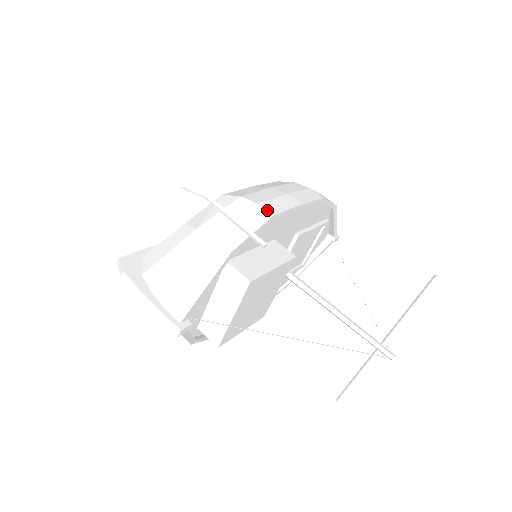
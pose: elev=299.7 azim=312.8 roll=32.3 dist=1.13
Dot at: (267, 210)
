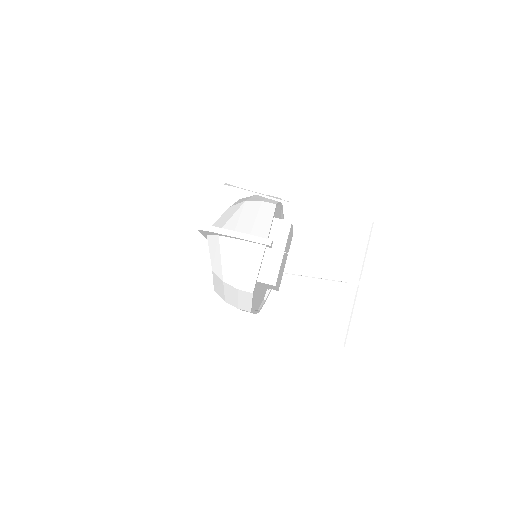
Dot at: (275, 197)
